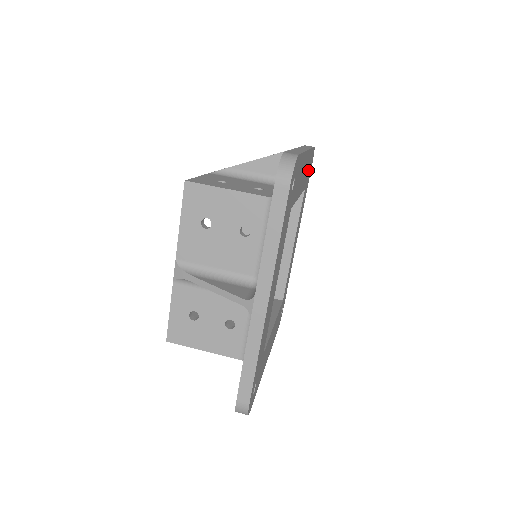
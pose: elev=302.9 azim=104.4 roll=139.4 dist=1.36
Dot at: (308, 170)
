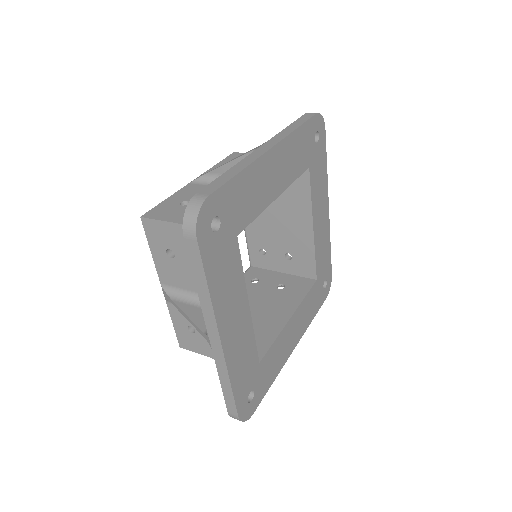
Dot at: (306, 148)
